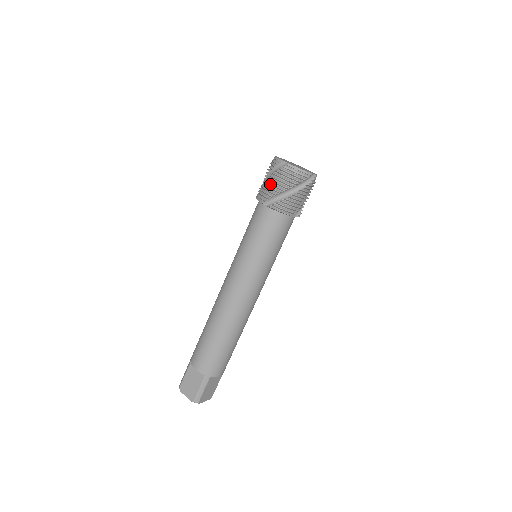
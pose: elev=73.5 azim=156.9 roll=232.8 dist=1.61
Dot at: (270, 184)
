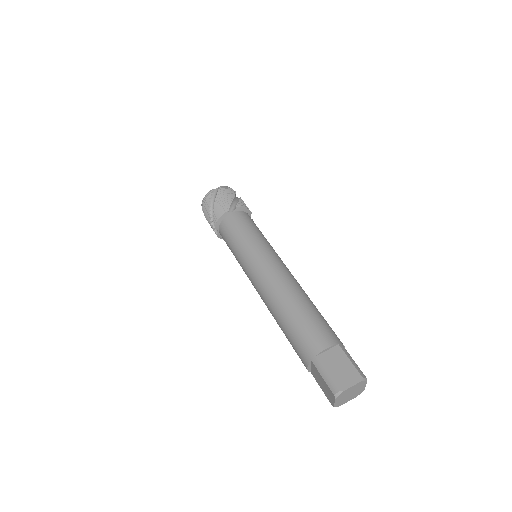
Dot at: (221, 200)
